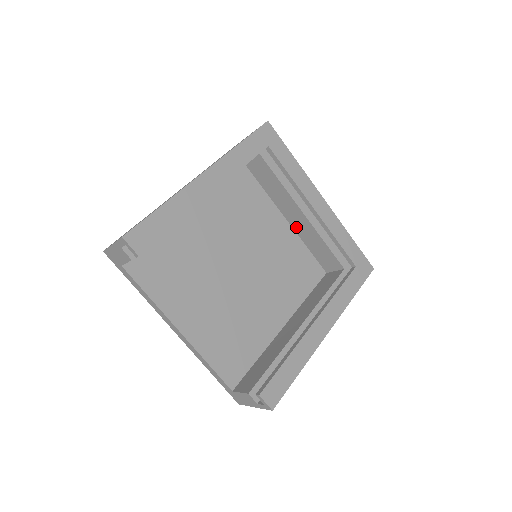
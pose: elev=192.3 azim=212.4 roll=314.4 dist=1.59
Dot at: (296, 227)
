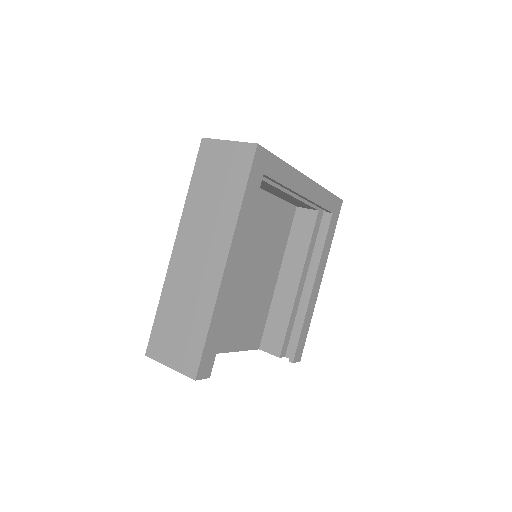
Dot at: (274, 193)
